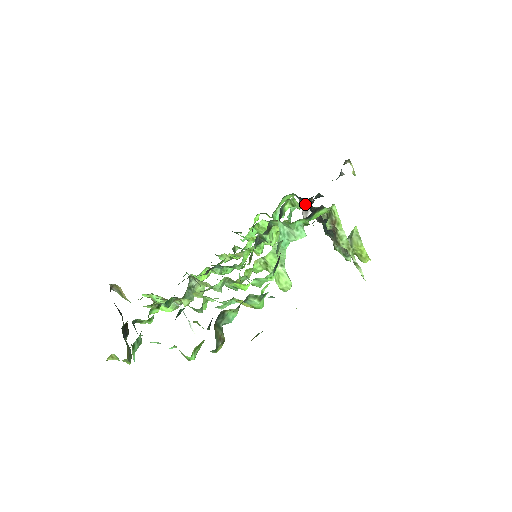
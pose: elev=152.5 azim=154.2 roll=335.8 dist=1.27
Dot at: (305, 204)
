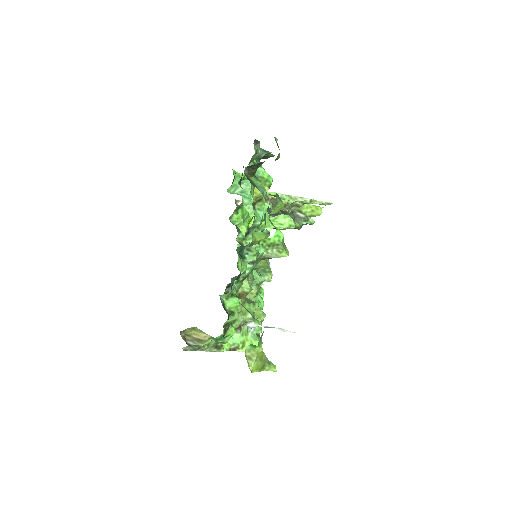
Dot at: occluded
